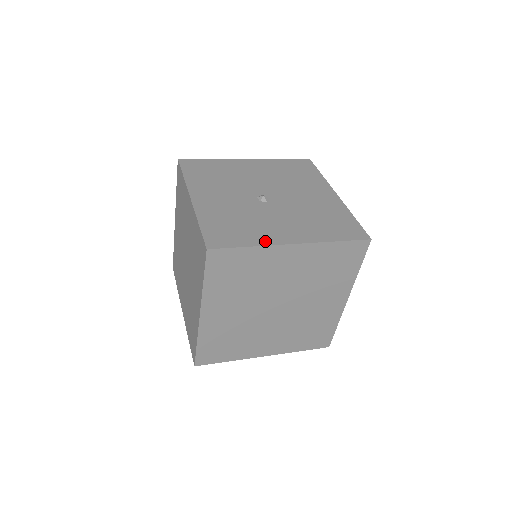
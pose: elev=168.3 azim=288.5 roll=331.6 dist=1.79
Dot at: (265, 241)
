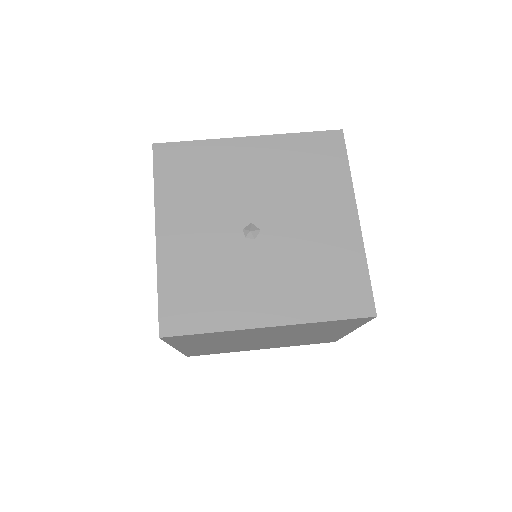
Dot at: (233, 322)
